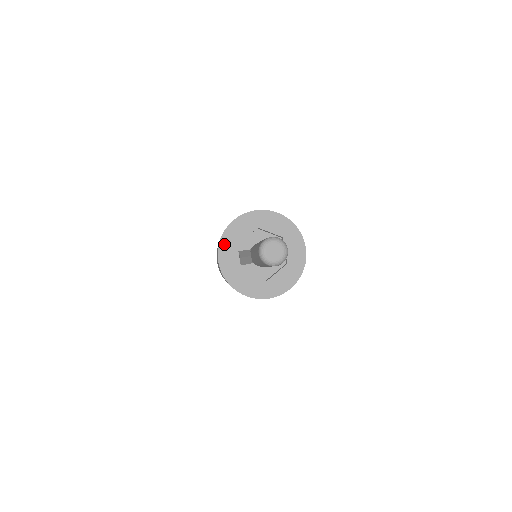
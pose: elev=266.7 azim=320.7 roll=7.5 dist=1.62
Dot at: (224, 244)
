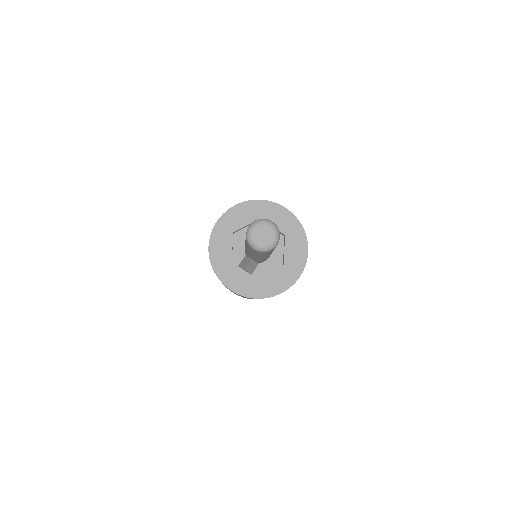
Dot at: (221, 273)
